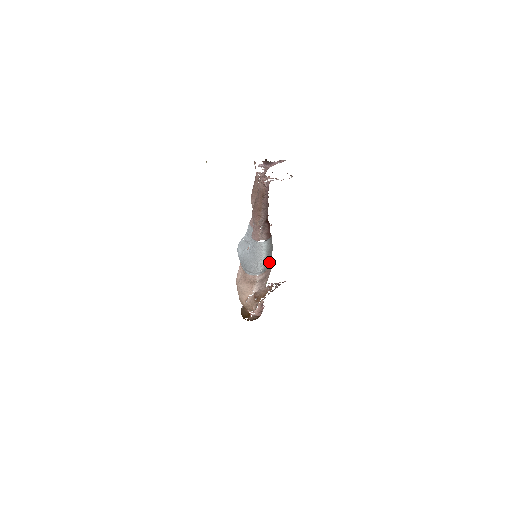
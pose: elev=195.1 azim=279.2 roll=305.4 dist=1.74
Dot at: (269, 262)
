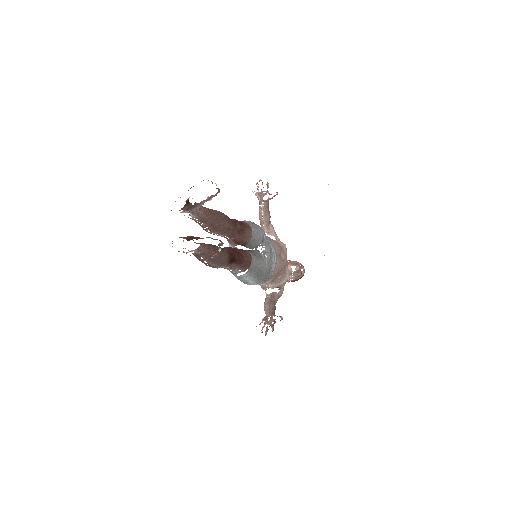
Dot at: (266, 277)
